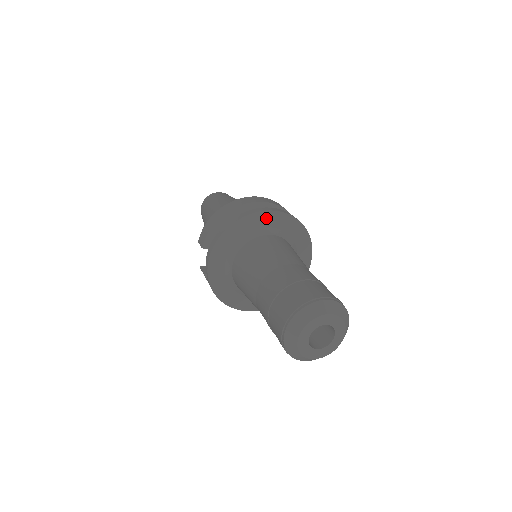
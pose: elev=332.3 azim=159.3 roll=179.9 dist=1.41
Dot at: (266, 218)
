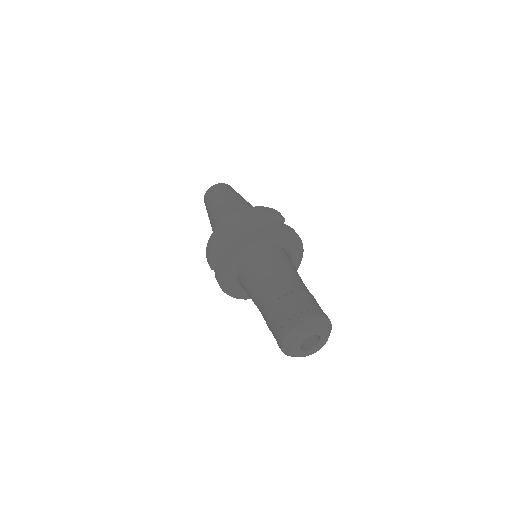
Dot at: (247, 239)
